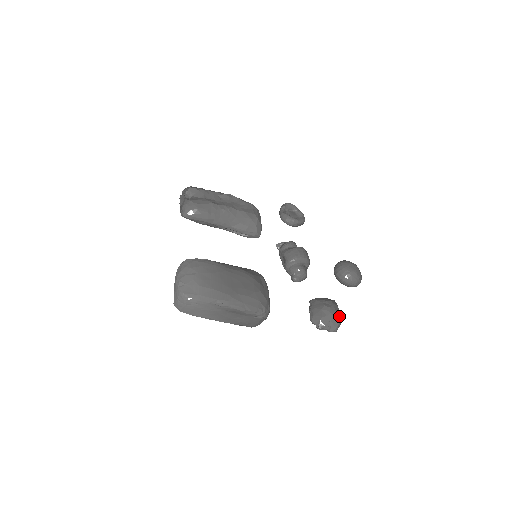
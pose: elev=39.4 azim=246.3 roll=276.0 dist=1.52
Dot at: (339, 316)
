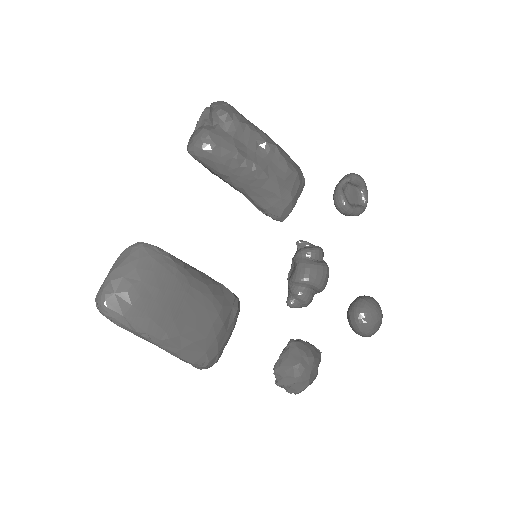
Dot at: (310, 381)
